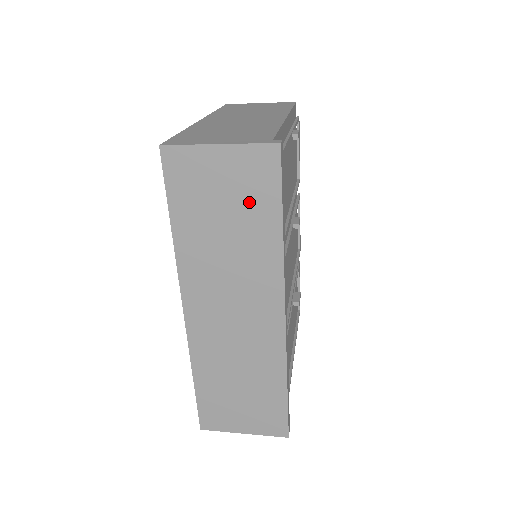
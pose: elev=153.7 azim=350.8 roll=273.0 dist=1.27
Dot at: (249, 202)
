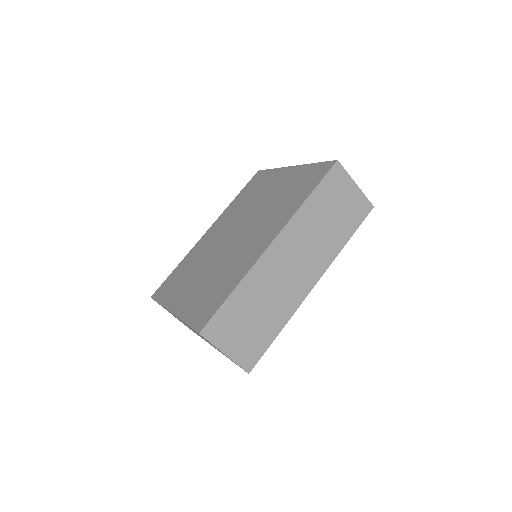
Dot at: (346, 217)
